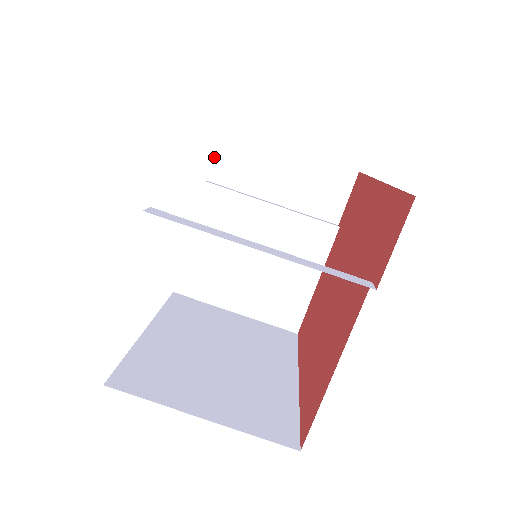
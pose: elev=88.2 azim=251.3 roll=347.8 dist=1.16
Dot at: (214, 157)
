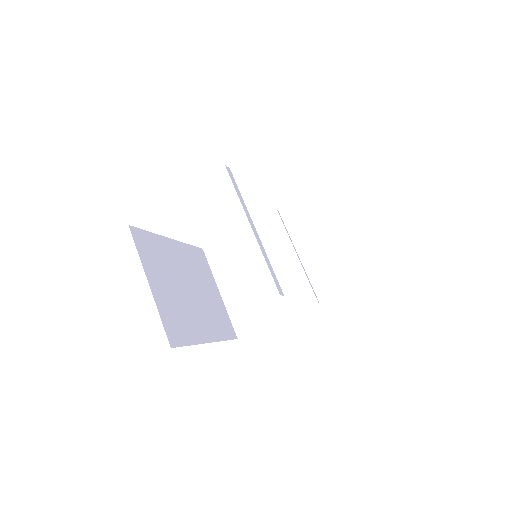
Dot at: (294, 204)
